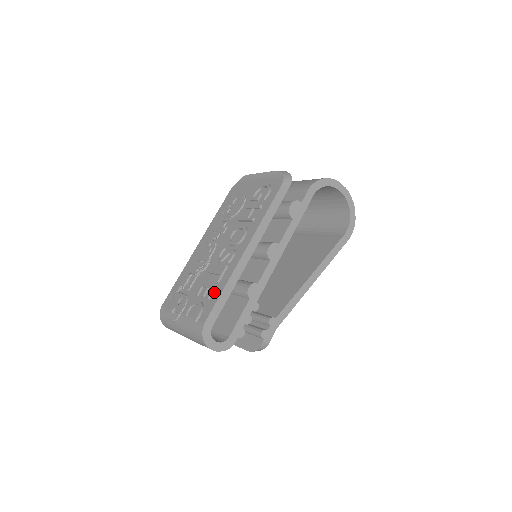
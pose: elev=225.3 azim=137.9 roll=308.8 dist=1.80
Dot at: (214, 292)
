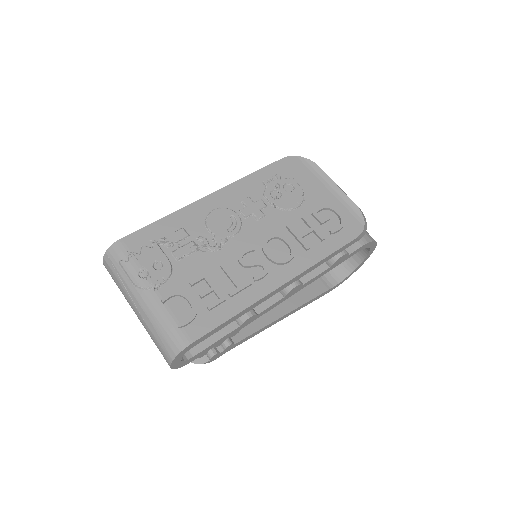
Dot at: (220, 306)
